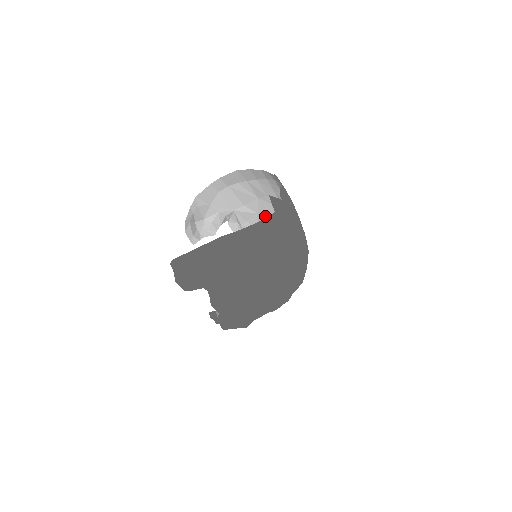
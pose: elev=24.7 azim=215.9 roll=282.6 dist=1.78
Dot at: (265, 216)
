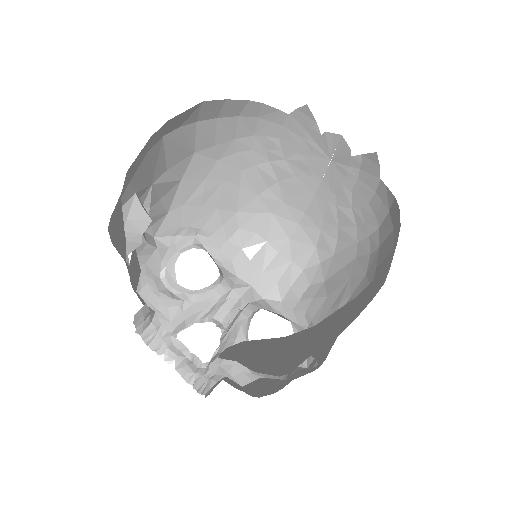
Dot at: (194, 182)
